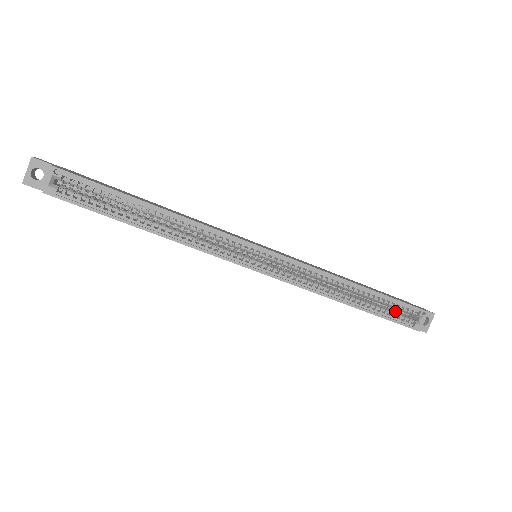
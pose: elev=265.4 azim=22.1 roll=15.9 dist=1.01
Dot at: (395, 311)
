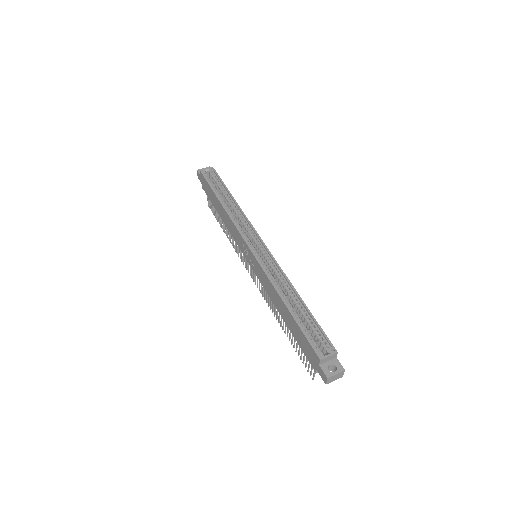
Dot at: (313, 338)
